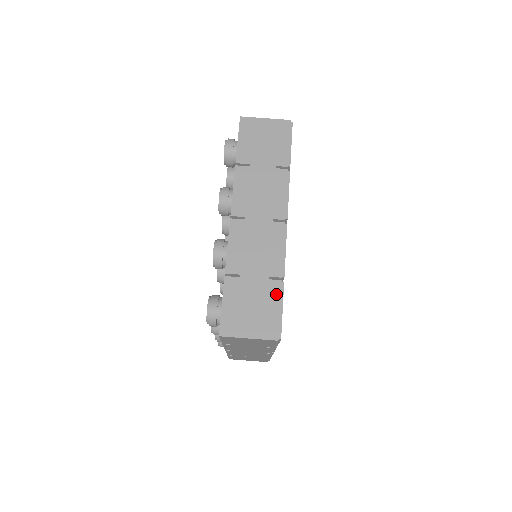
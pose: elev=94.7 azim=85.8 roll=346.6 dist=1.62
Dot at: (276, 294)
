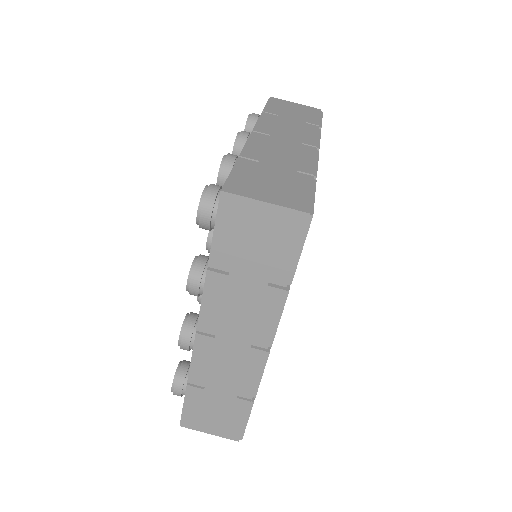
Dot at: (306, 182)
